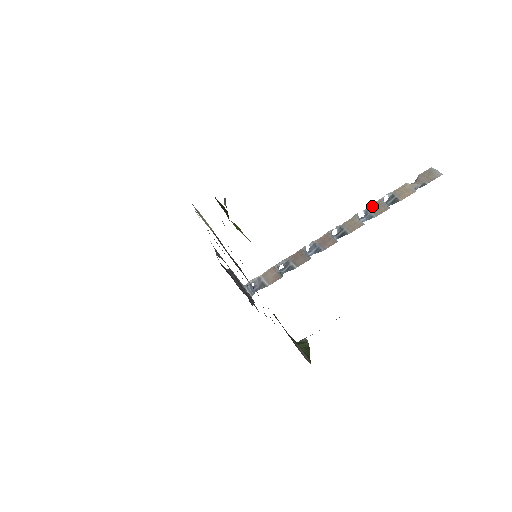
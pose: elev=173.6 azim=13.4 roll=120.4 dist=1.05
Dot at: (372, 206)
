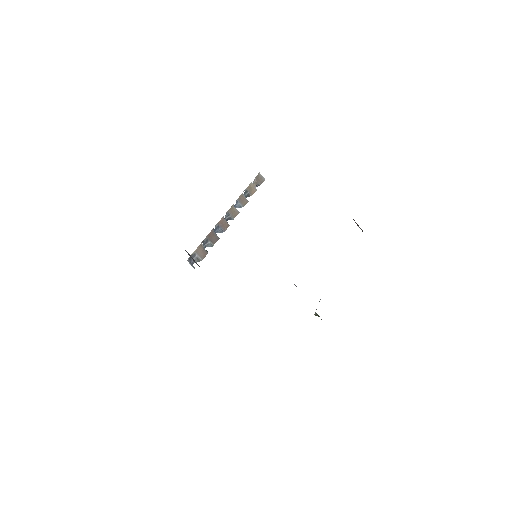
Dot at: (240, 198)
